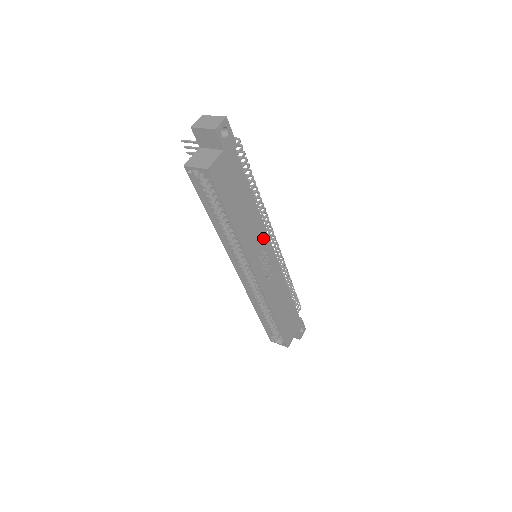
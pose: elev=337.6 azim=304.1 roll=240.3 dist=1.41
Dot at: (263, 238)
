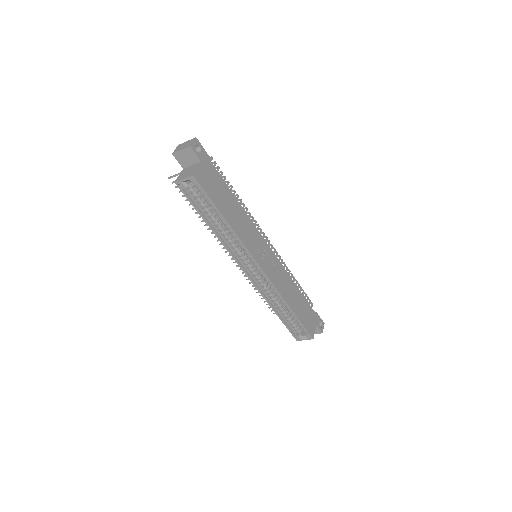
Dot at: (256, 234)
